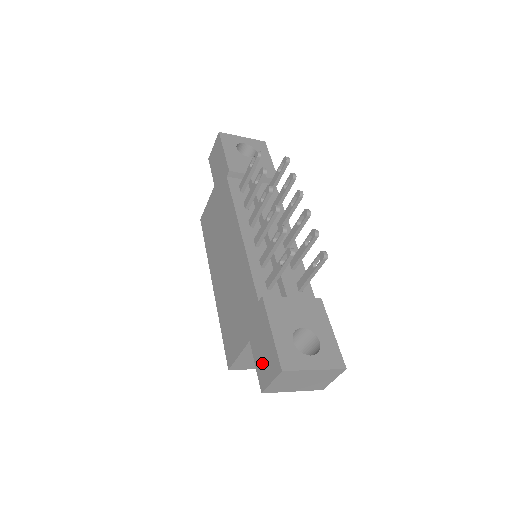
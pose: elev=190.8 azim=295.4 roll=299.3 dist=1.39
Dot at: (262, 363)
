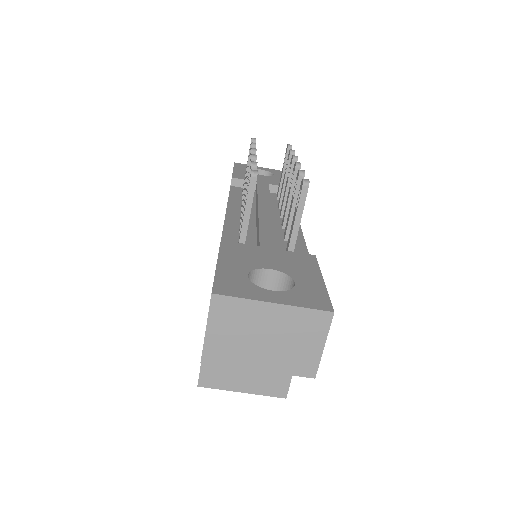
Dot at: occluded
